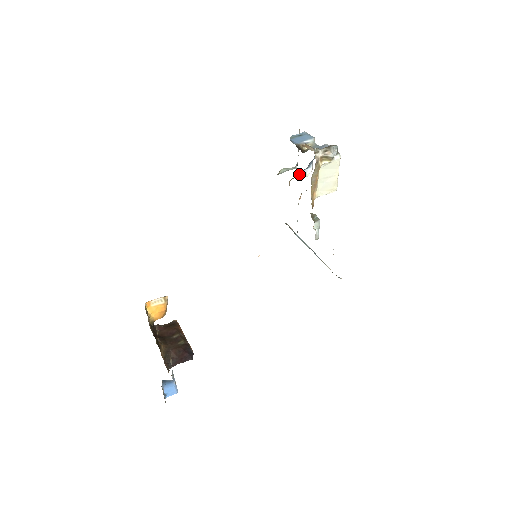
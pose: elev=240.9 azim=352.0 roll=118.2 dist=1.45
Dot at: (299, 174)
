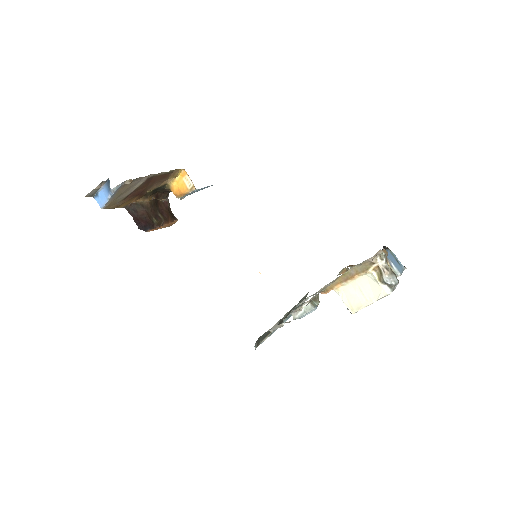
Dot at: occluded
